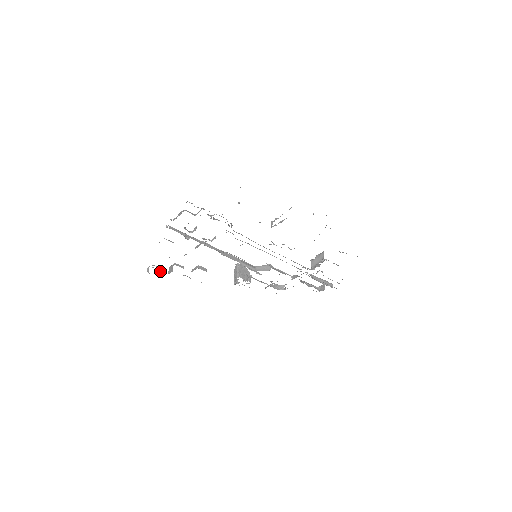
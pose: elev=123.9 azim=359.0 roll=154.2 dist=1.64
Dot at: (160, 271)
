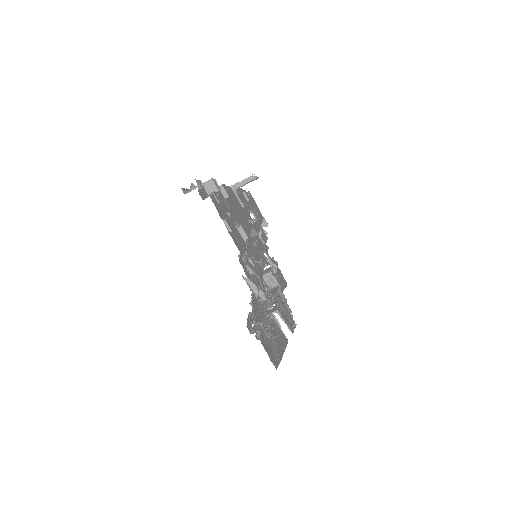
Dot at: (201, 183)
